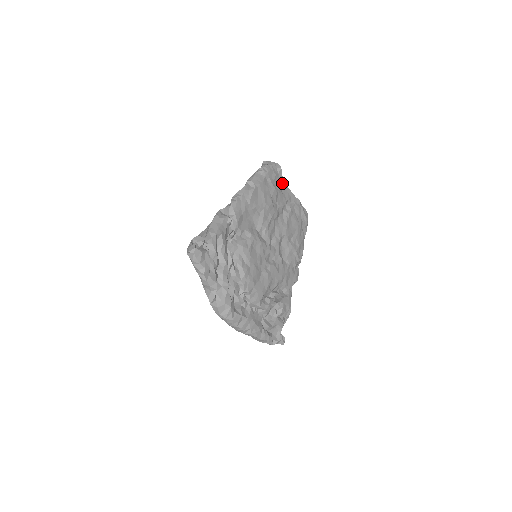
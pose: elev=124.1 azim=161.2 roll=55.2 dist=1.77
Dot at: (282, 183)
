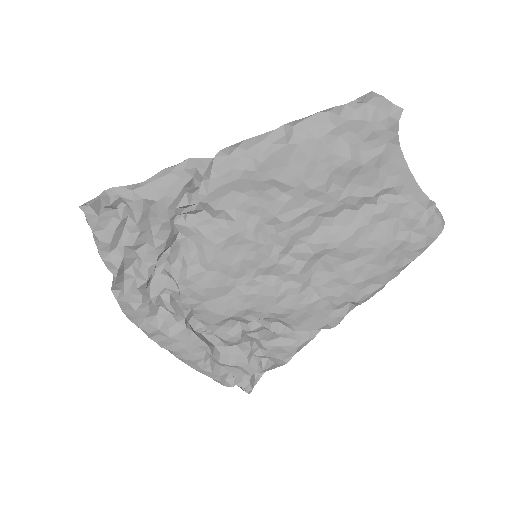
Dot at: (392, 151)
